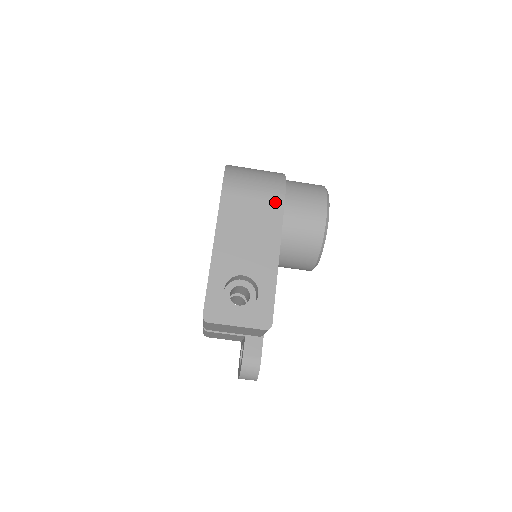
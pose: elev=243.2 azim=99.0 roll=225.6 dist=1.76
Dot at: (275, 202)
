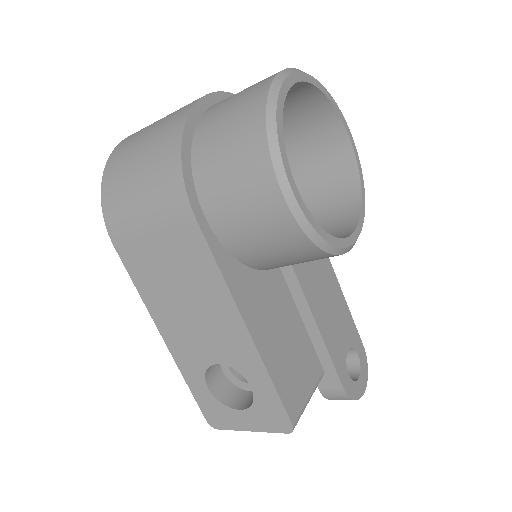
Dot at: (183, 228)
